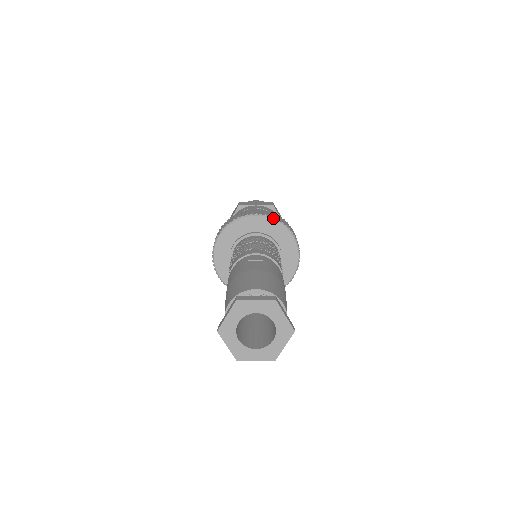
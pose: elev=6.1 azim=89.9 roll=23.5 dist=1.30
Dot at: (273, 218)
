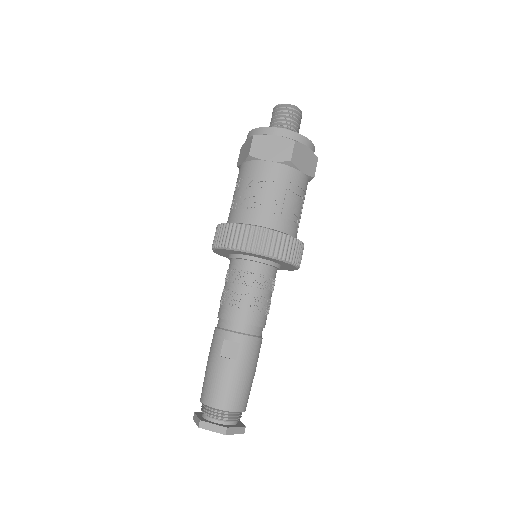
Dot at: (265, 256)
